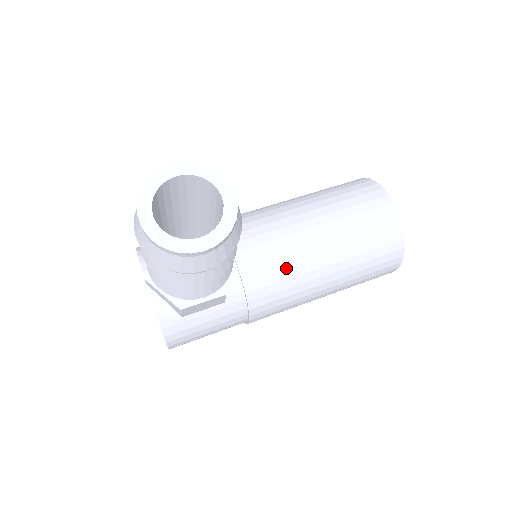
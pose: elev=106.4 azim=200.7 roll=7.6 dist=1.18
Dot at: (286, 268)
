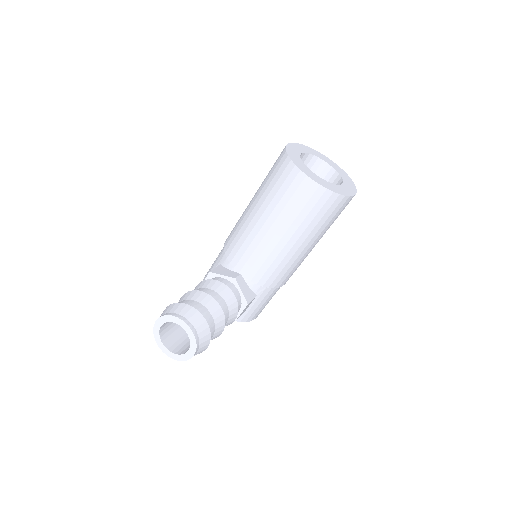
Dot at: (272, 262)
